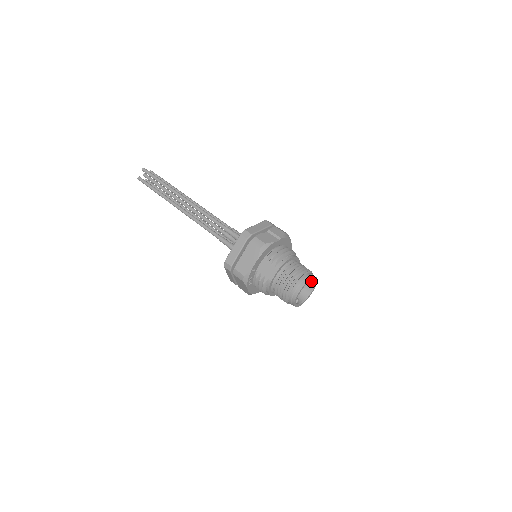
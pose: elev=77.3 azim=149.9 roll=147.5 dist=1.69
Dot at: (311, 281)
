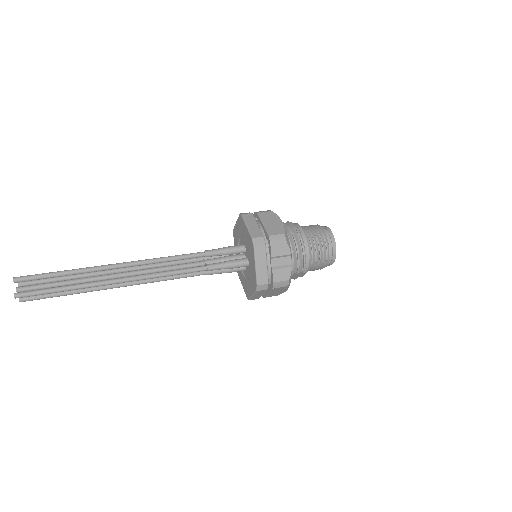
Dot at: occluded
